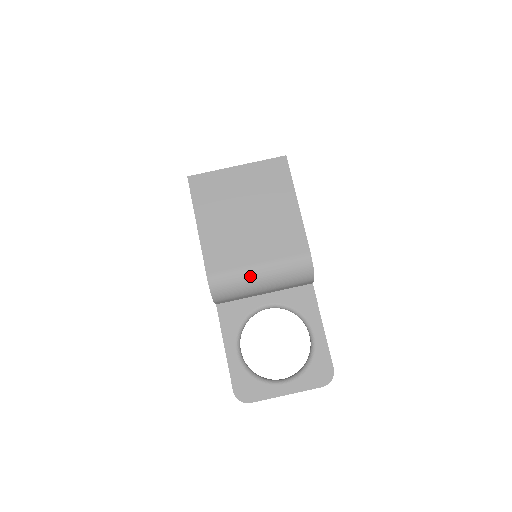
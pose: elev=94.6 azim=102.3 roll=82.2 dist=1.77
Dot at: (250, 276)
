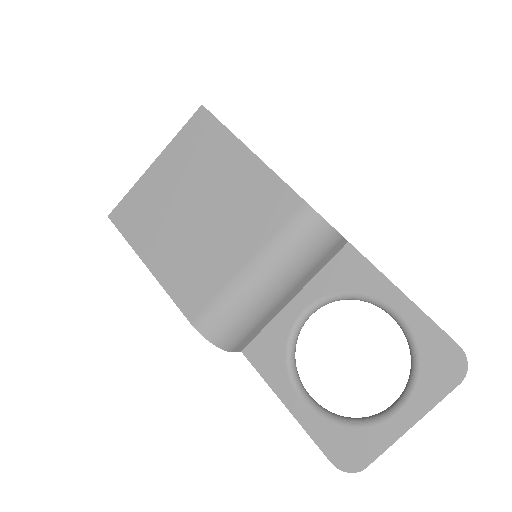
Dot at: (245, 288)
